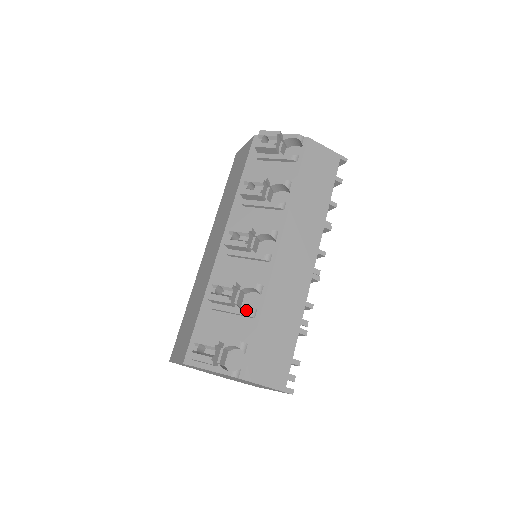
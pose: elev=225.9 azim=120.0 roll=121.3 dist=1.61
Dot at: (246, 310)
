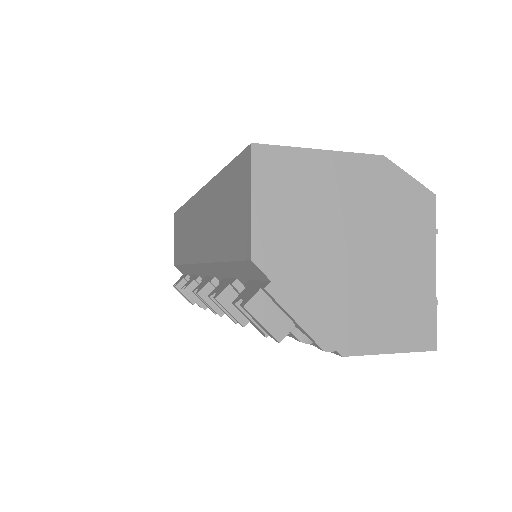
Dot at: occluded
